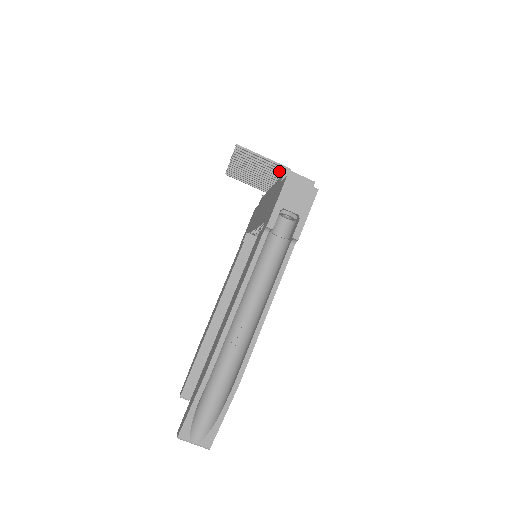
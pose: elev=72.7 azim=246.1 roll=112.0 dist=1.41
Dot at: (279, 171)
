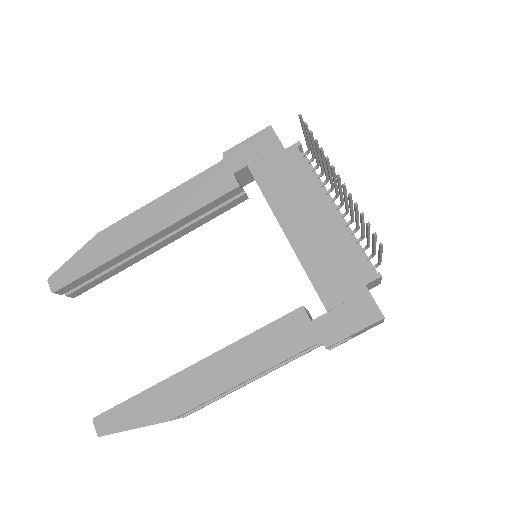
Dot at: (368, 245)
